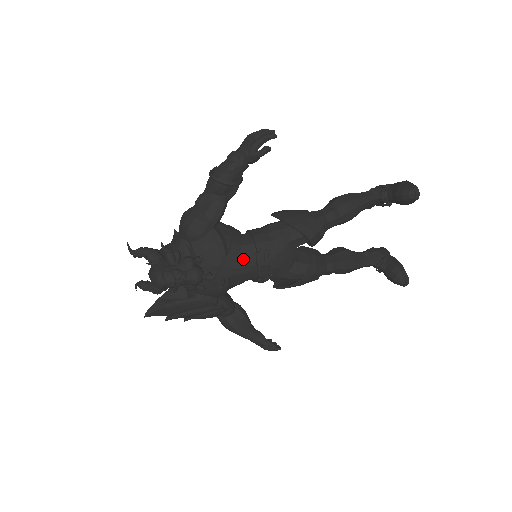
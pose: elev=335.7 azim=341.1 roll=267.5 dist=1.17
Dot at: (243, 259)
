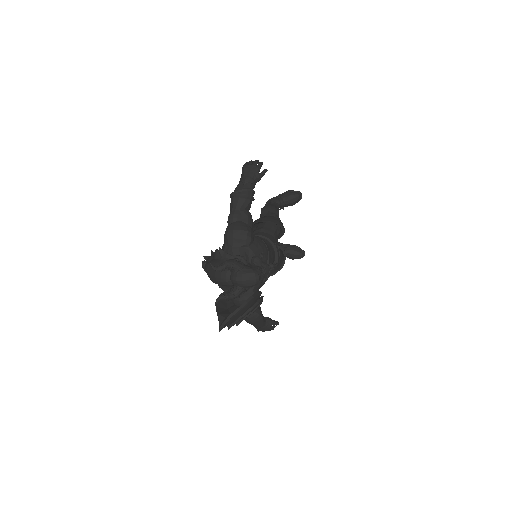
Dot at: (271, 251)
